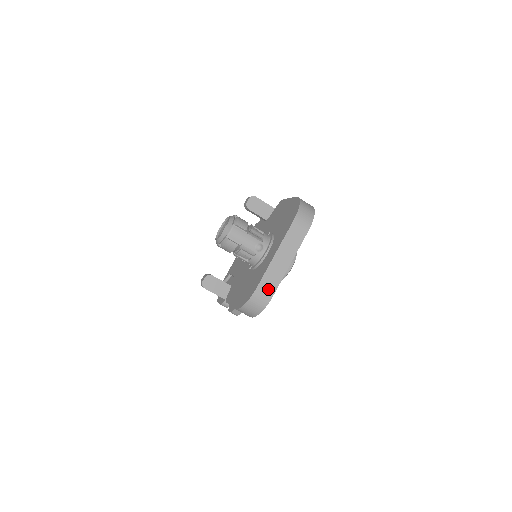
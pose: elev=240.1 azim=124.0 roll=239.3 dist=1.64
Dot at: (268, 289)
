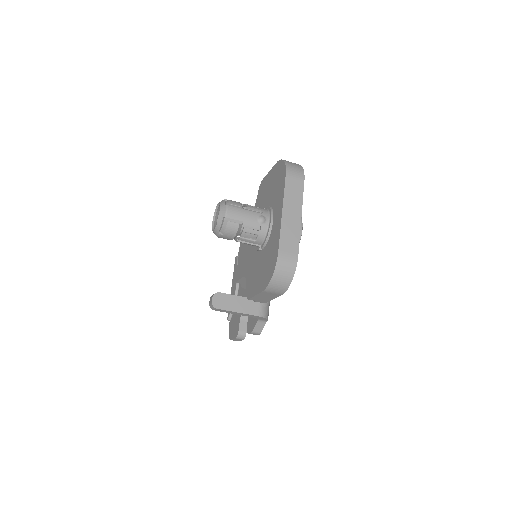
Dot at: (290, 250)
